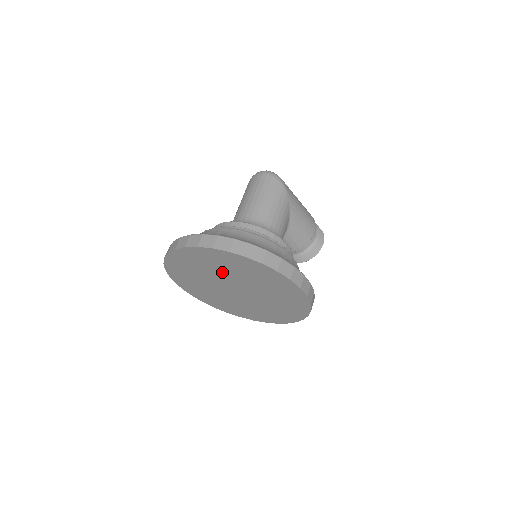
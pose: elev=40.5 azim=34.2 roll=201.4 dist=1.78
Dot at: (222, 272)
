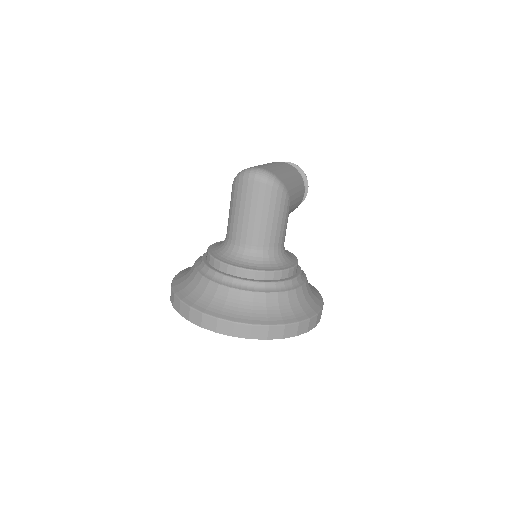
Dot at: occluded
